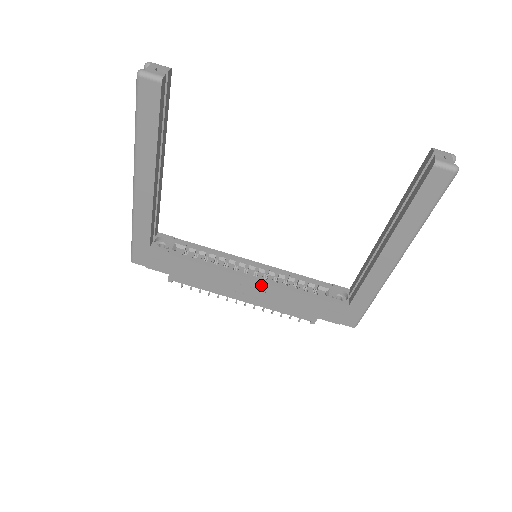
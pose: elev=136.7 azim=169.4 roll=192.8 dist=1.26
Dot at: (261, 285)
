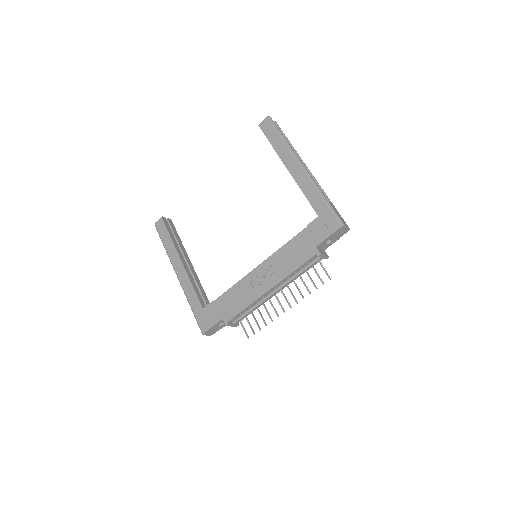
Dot at: (266, 263)
